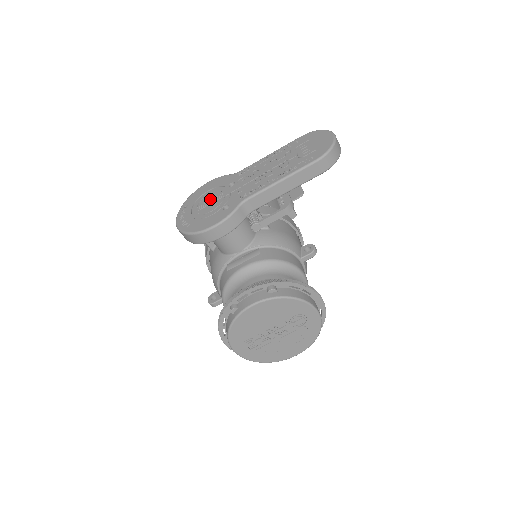
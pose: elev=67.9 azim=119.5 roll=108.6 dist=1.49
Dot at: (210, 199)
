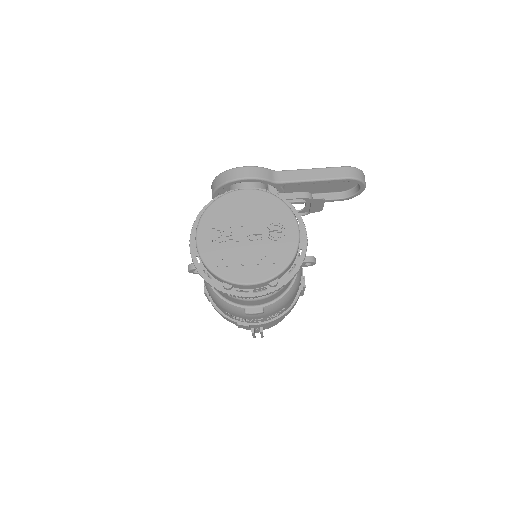
Dot at: occluded
